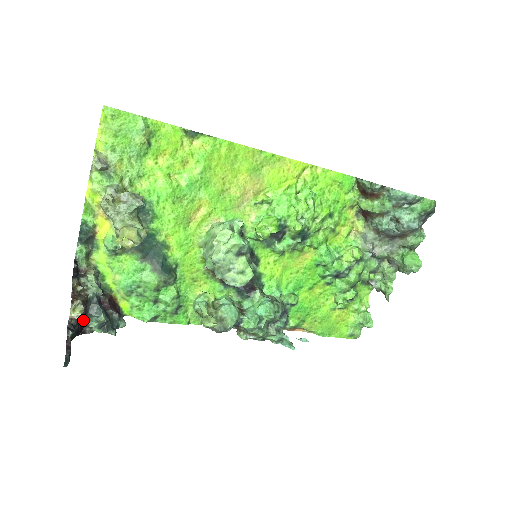
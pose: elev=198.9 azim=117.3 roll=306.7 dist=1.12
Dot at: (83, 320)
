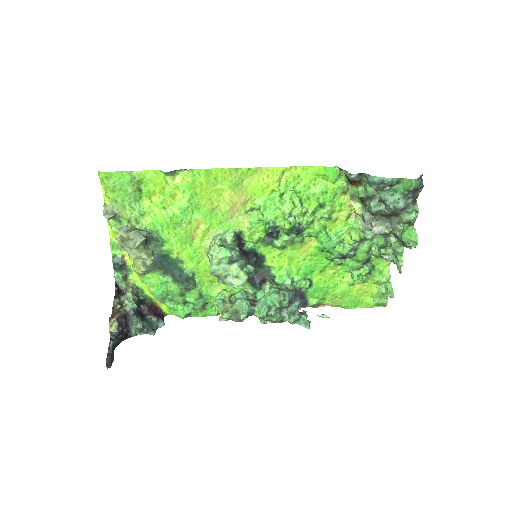
Dot at: (125, 329)
